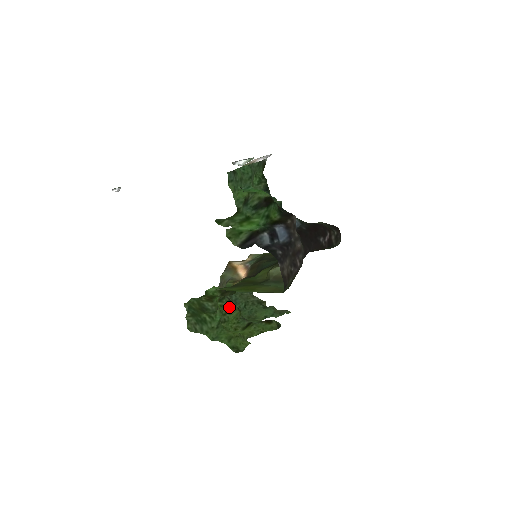
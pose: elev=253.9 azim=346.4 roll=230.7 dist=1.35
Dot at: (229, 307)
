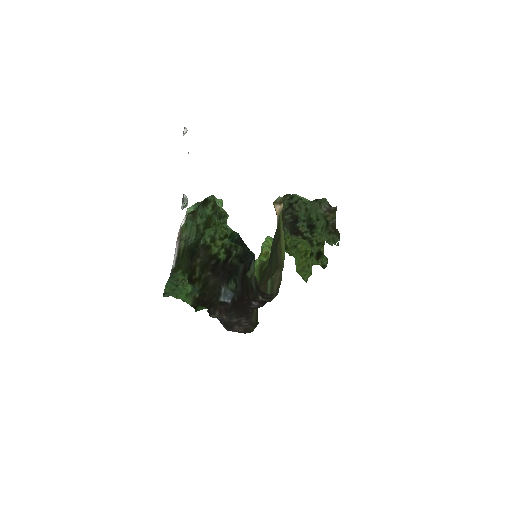
Dot at: (293, 238)
